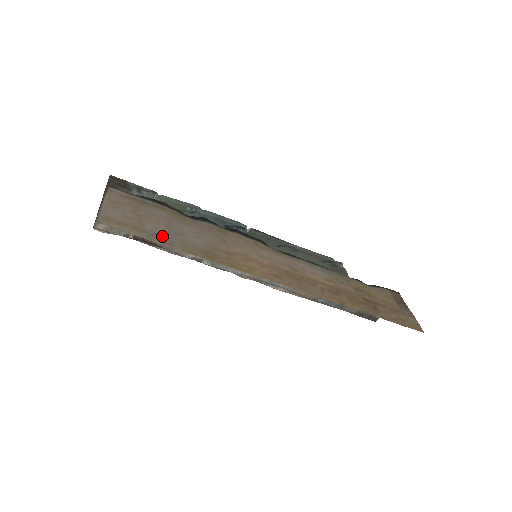
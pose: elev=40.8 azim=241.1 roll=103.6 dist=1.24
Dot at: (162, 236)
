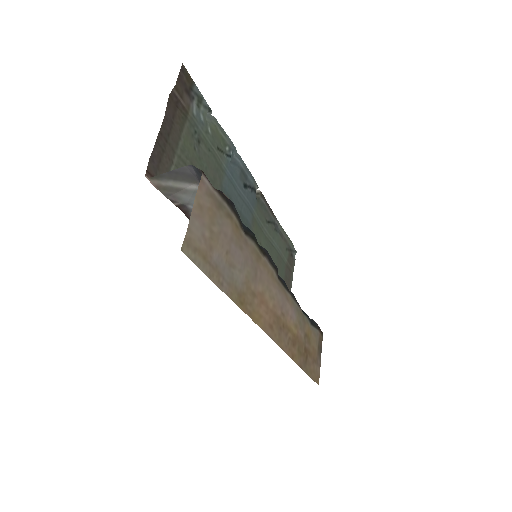
Dot at: (220, 270)
